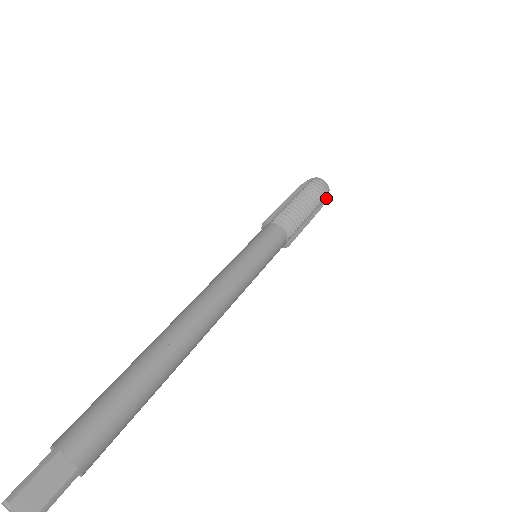
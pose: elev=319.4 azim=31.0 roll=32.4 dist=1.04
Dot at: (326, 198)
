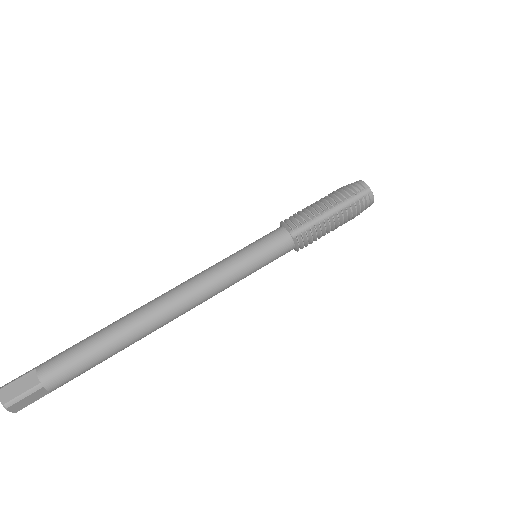
Dot at: occluded
